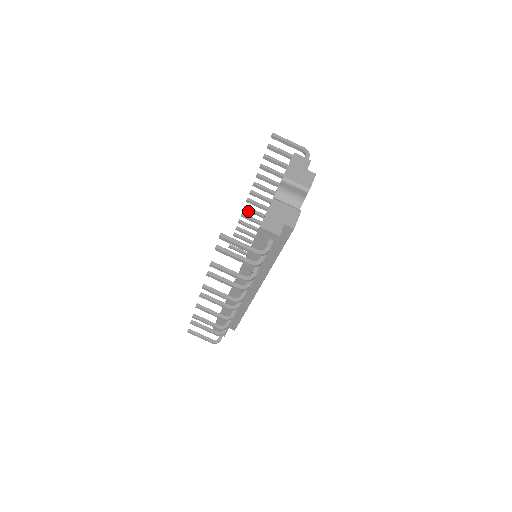
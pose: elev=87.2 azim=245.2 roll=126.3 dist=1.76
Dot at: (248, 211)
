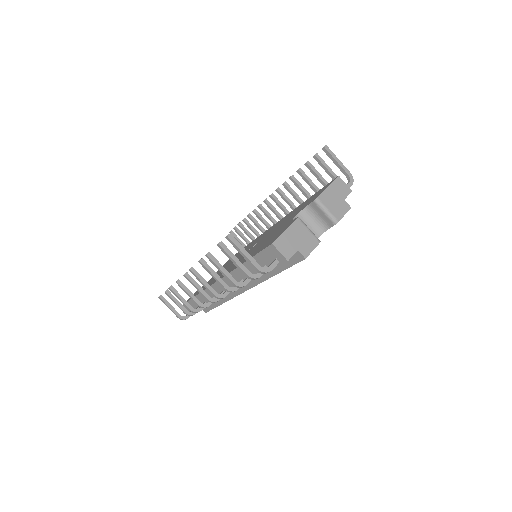
Dot at: (267, 205)
